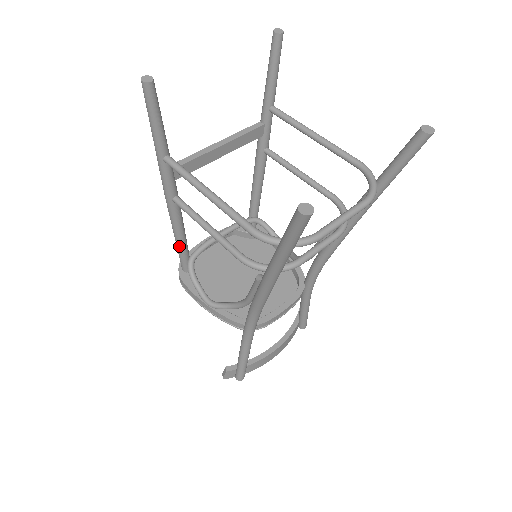
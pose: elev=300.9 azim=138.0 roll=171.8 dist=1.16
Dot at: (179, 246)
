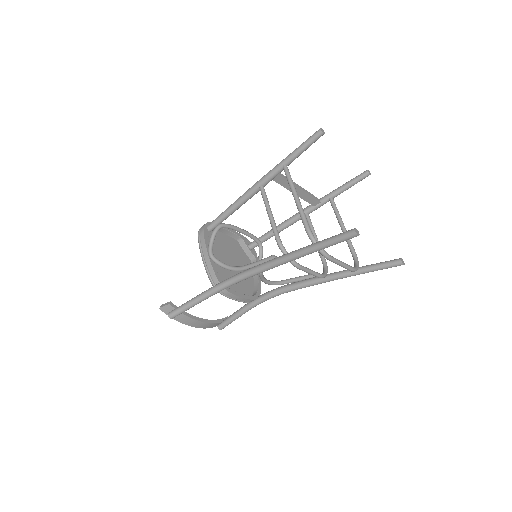
Dot at: (227, 212)
